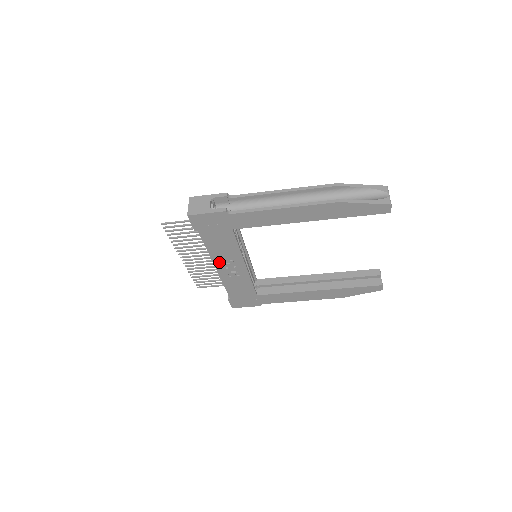
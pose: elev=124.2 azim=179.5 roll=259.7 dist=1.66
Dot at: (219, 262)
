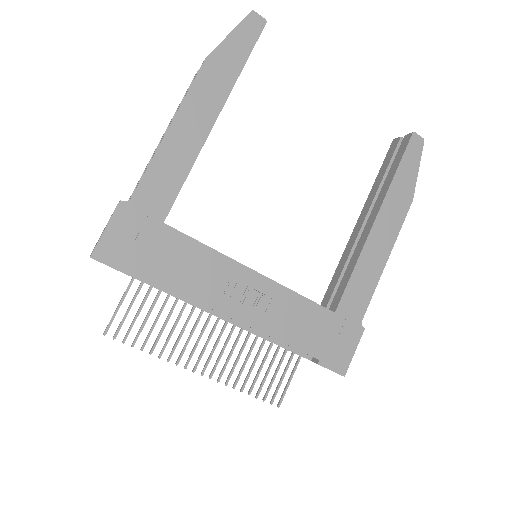
Dot at: (221, 302)
